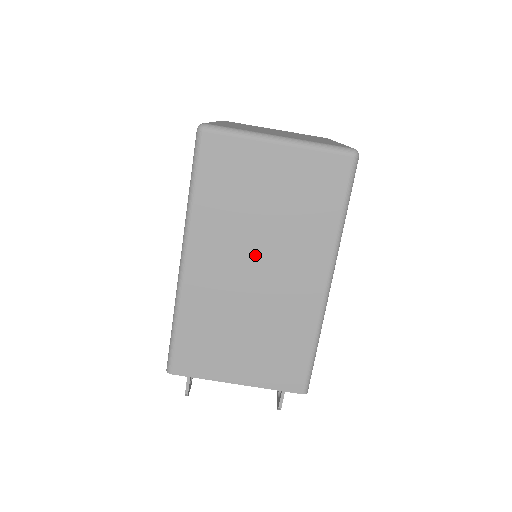
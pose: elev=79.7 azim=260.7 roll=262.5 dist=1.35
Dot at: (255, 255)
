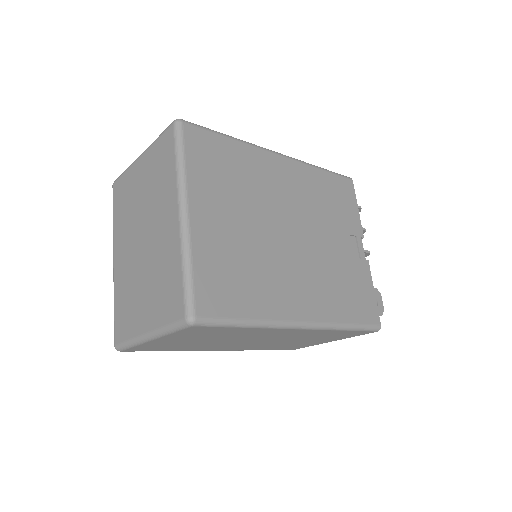
Dot at: (240, 342)
